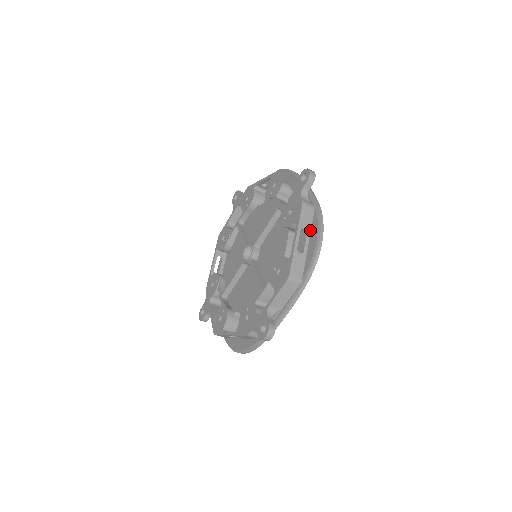
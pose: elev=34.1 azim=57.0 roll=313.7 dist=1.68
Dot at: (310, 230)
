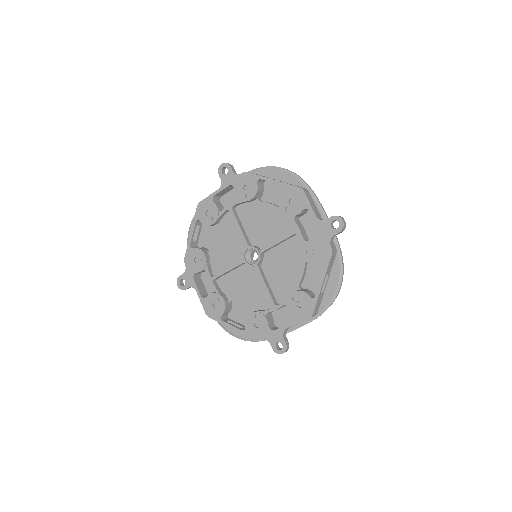
Dot at: (330, 272)
